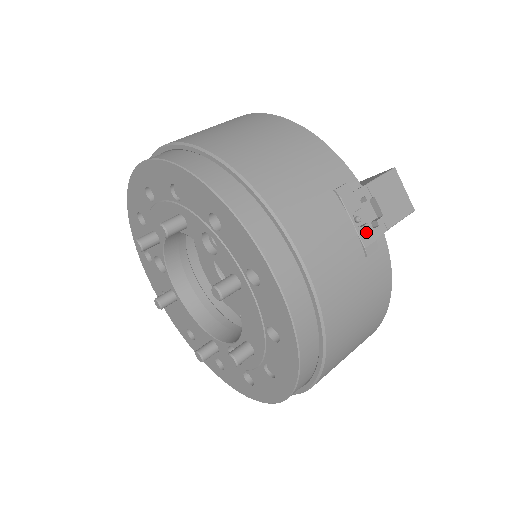
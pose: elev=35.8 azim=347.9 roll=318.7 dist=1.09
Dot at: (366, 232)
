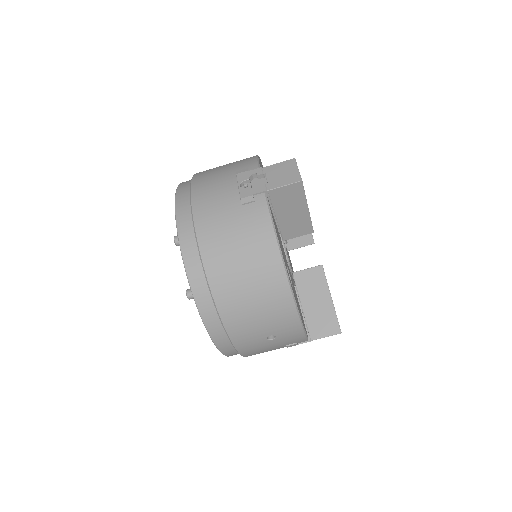
Dot at: (246, 191)
